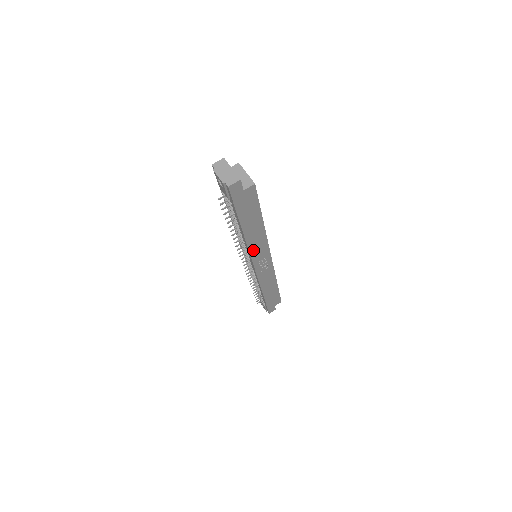
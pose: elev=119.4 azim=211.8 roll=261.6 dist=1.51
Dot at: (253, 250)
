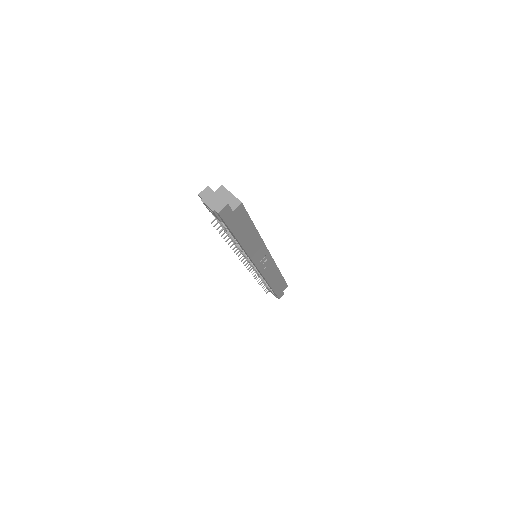
Dot at: (252, 254)
